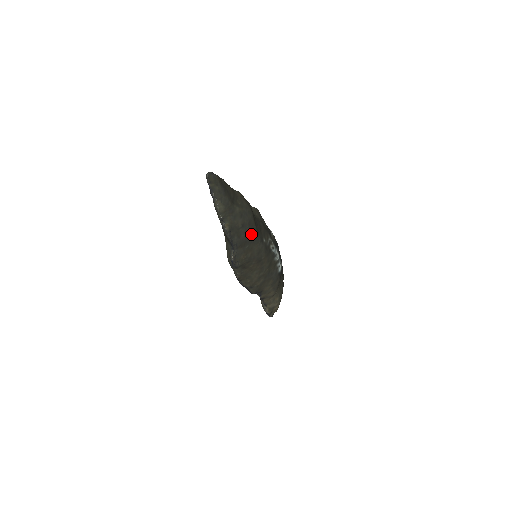
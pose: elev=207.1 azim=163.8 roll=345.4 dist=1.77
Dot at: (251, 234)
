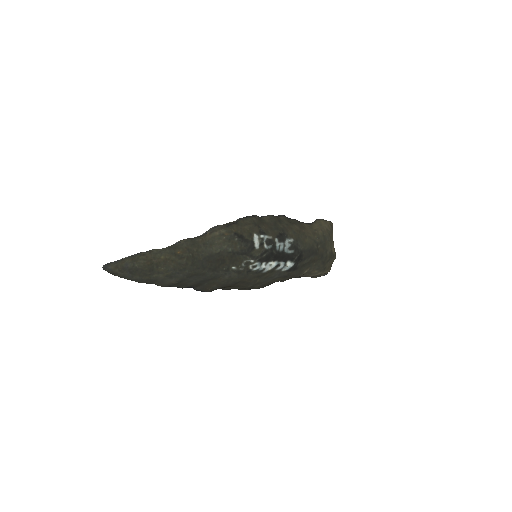
Dot at: (201, 278)
